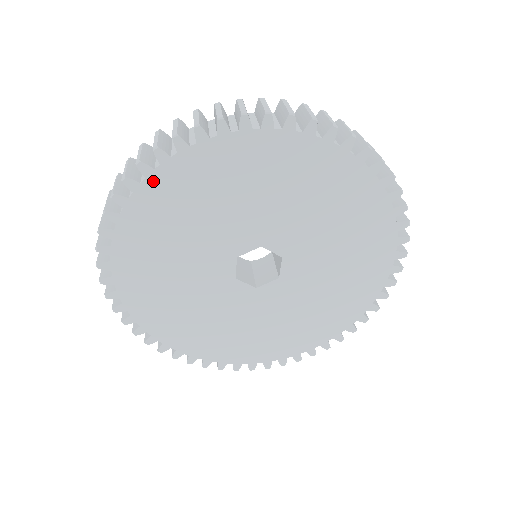
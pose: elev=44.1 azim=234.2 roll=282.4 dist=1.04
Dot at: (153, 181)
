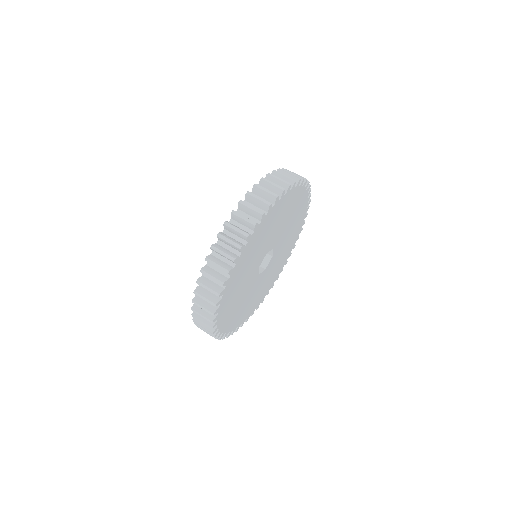
Dot at: (280, 201)
